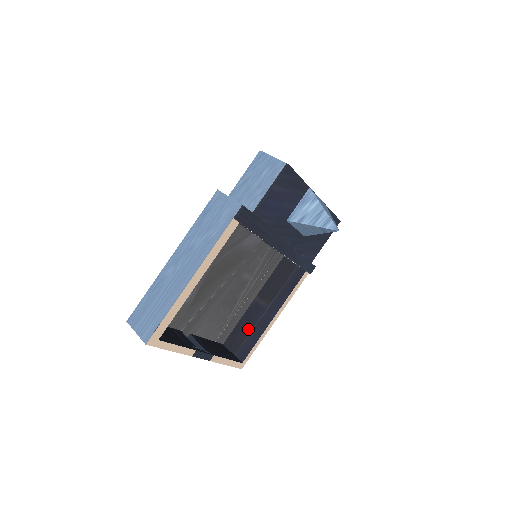
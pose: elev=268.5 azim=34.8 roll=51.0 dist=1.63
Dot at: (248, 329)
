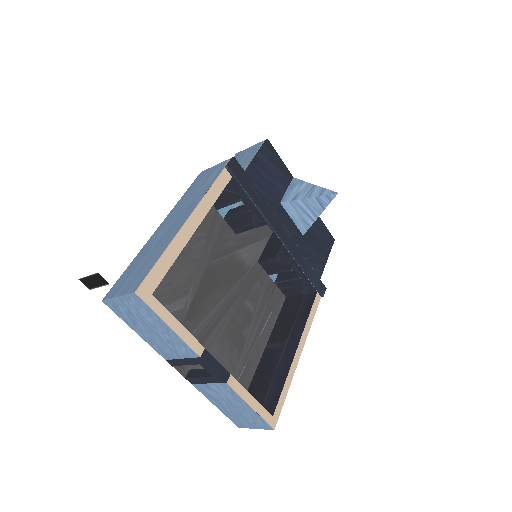
Dot at: (268, 378)
